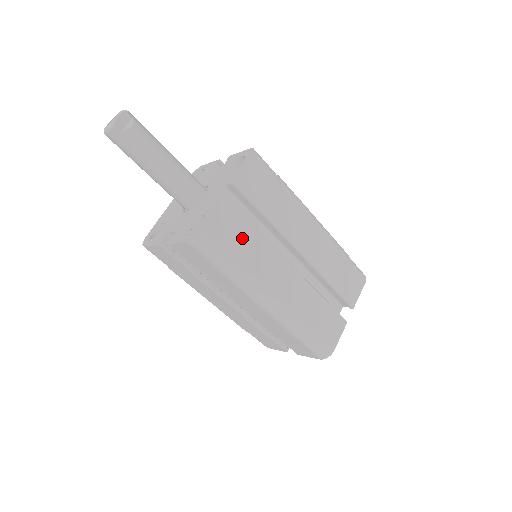
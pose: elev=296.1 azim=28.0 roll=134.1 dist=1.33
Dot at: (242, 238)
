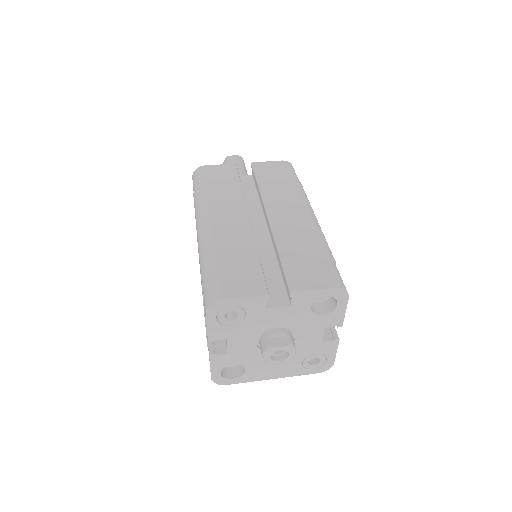
Dot at: (225, 182)
